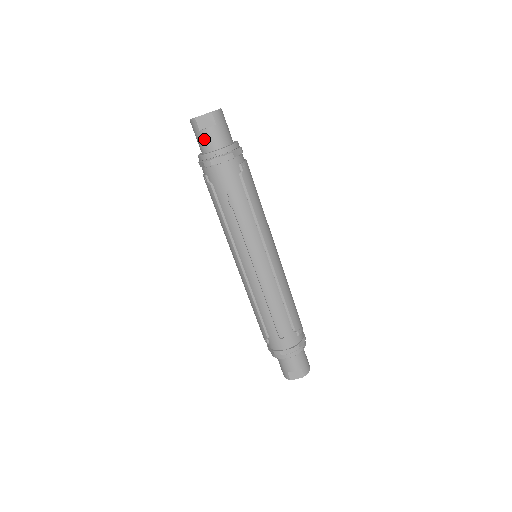
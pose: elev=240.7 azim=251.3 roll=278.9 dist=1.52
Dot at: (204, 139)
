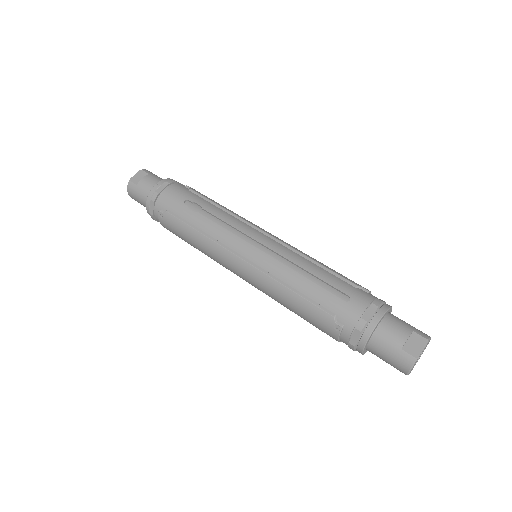
Dot at: (143, 187)
